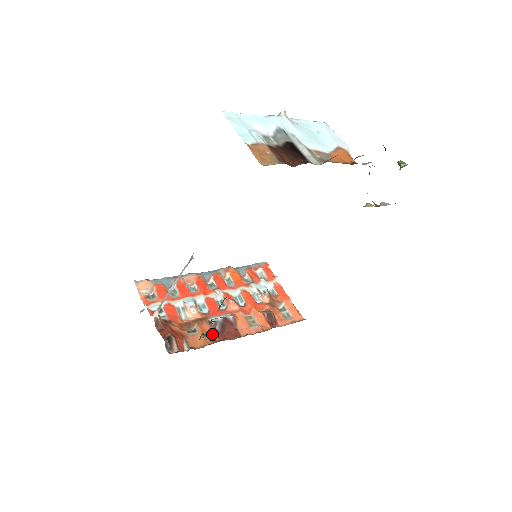
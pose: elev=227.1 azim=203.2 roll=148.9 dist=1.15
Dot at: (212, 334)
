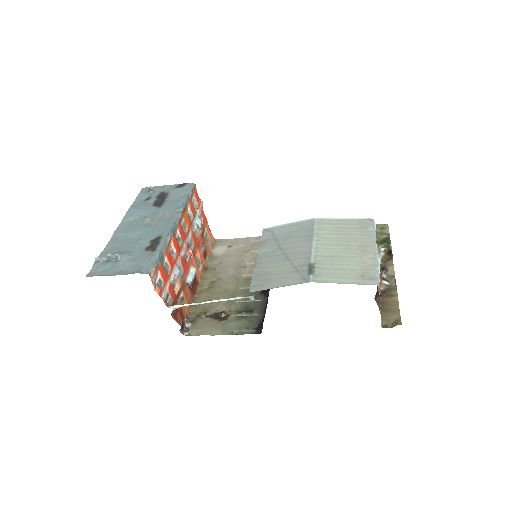
Dot at: (189, 294)
